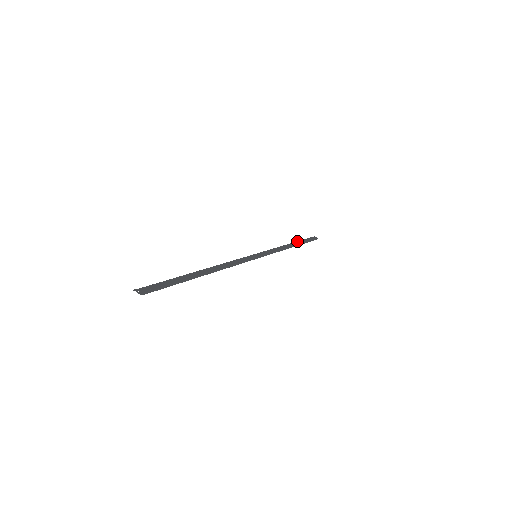
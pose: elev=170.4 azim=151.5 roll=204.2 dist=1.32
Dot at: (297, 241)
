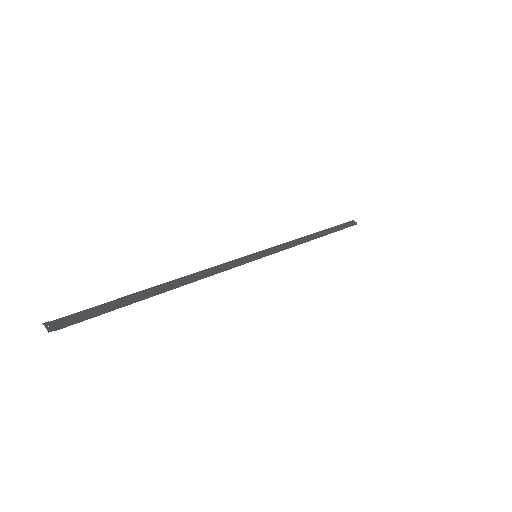
Dot at: (325, 229)
